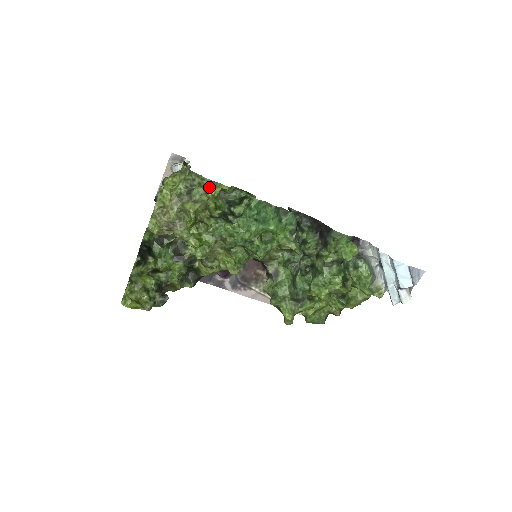
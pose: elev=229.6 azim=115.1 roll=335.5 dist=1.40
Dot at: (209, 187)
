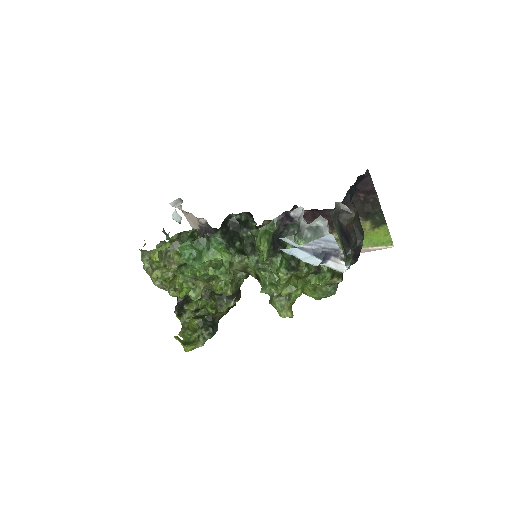
Dot at: (150, 257)
